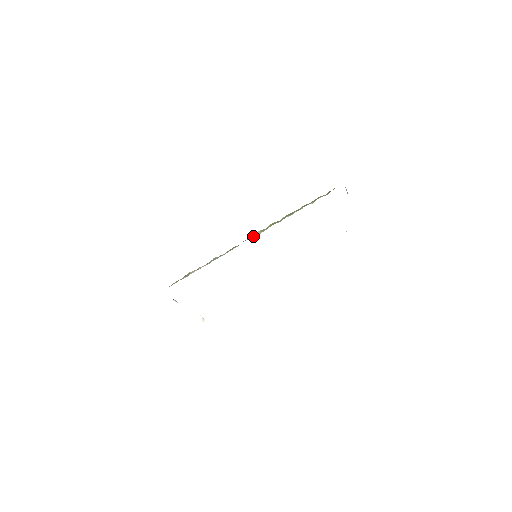
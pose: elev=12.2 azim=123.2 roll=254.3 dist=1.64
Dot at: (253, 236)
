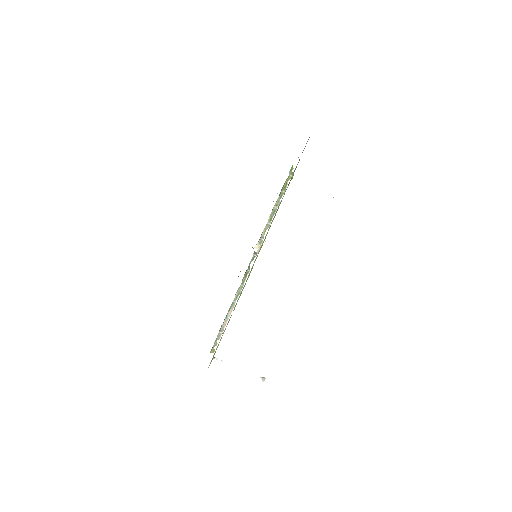
Dot at: (256, 252)
